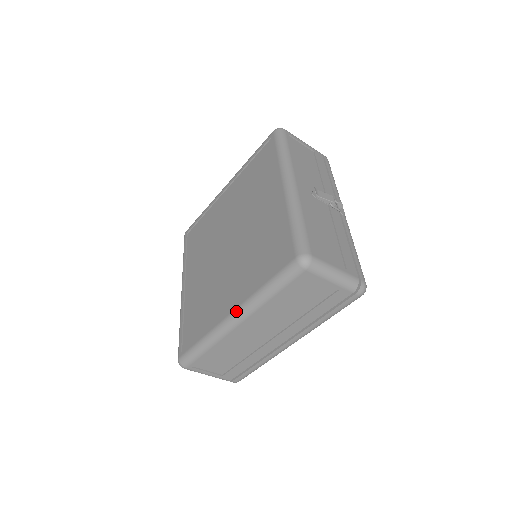
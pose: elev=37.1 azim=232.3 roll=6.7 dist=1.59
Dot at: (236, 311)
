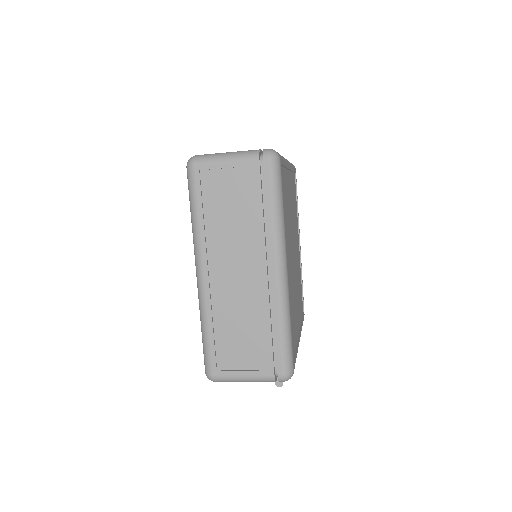
Dot at: (195, 263)
